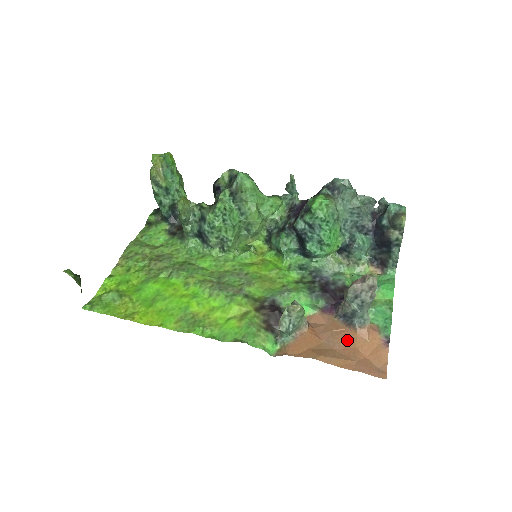
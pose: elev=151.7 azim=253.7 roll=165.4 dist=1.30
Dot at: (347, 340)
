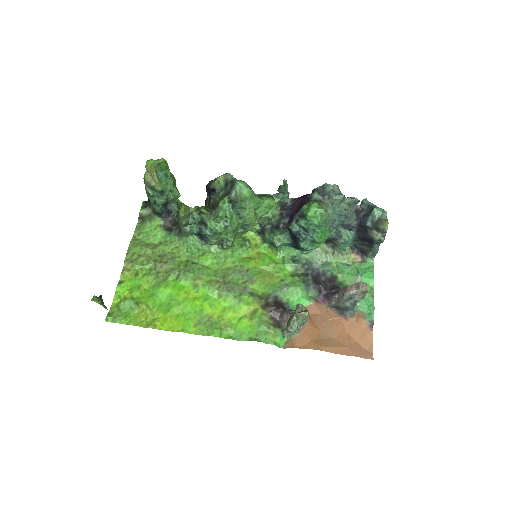
Dot at: (340, 328)
